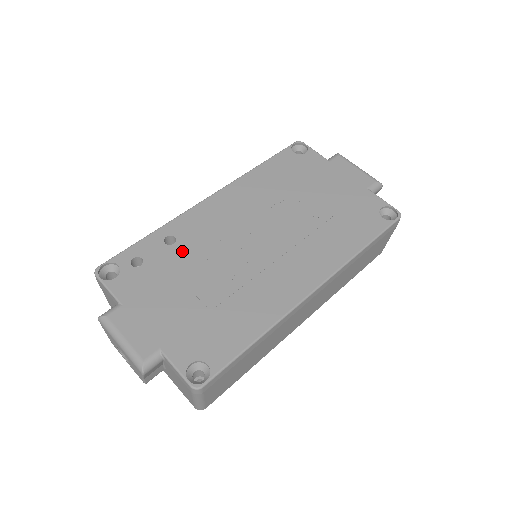
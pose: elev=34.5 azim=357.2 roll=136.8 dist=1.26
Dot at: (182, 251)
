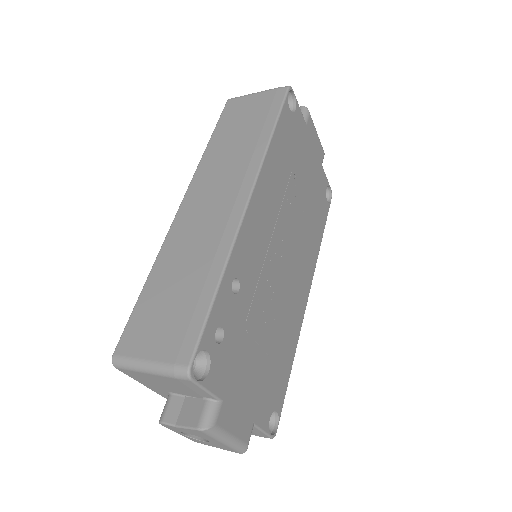
Dot at: (246, 298)
